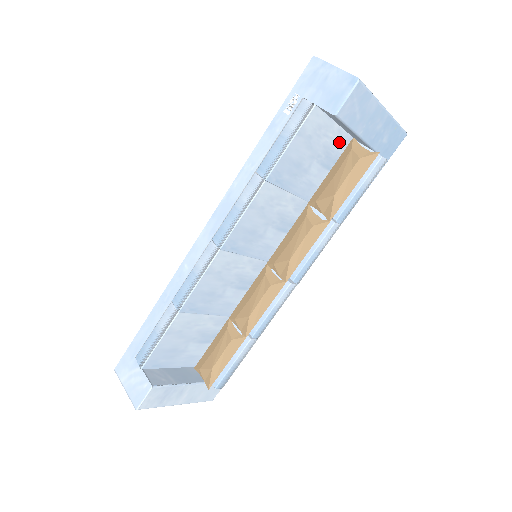
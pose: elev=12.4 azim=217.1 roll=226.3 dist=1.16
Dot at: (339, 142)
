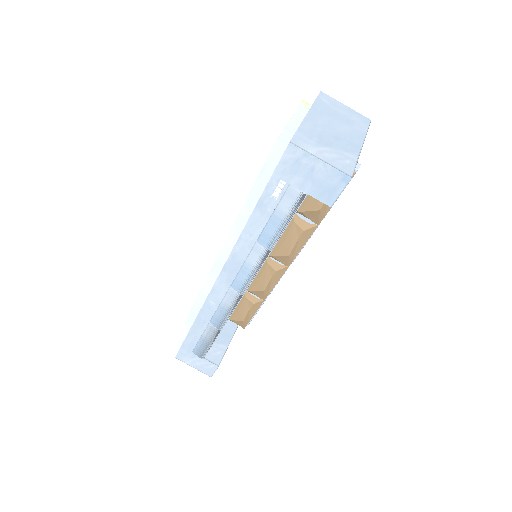
Dot at: occluded
